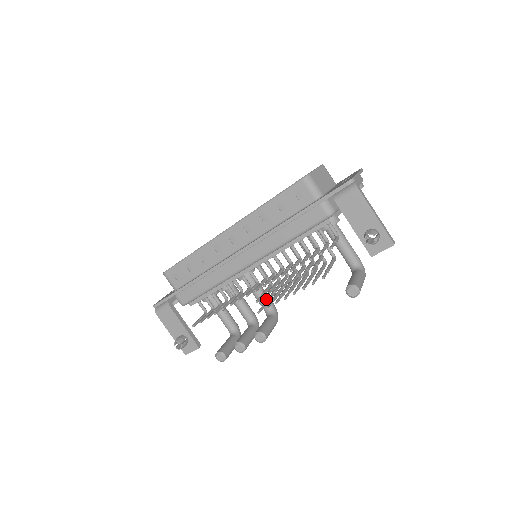
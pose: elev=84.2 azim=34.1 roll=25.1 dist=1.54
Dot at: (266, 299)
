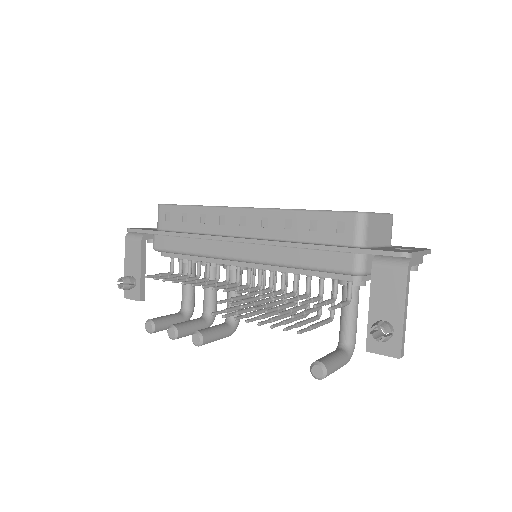
Dot at: (236, 305)
